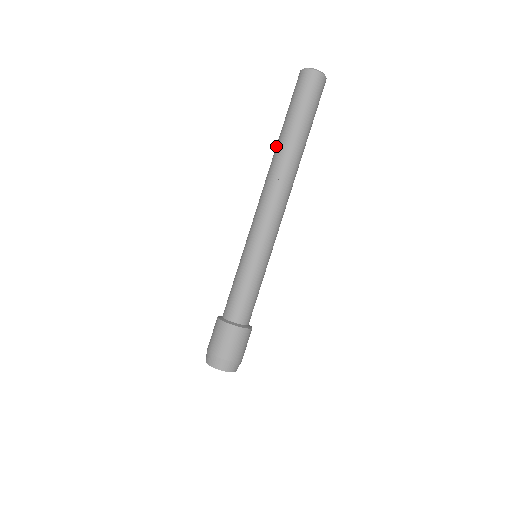
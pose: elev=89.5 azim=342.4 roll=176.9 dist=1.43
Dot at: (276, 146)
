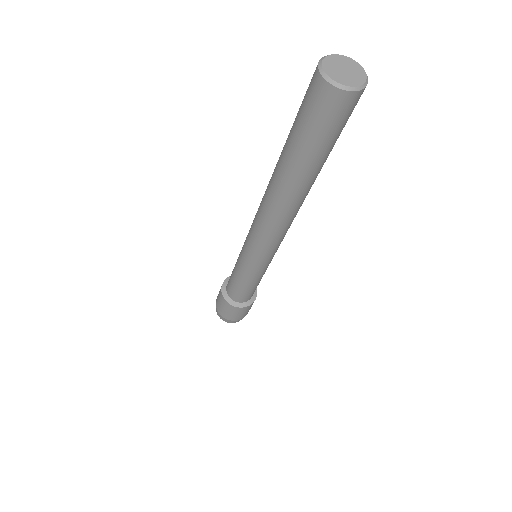
Dot at: (283, 184)
